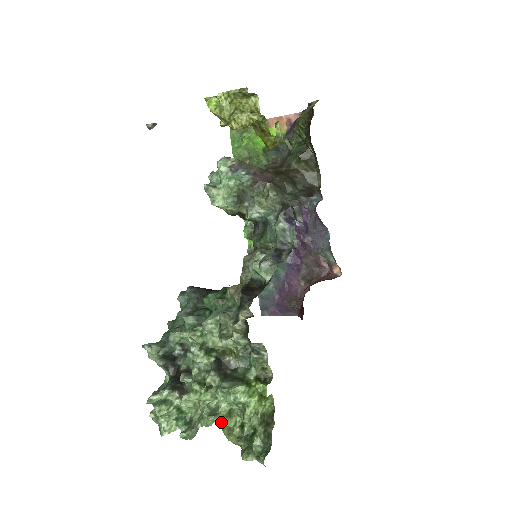
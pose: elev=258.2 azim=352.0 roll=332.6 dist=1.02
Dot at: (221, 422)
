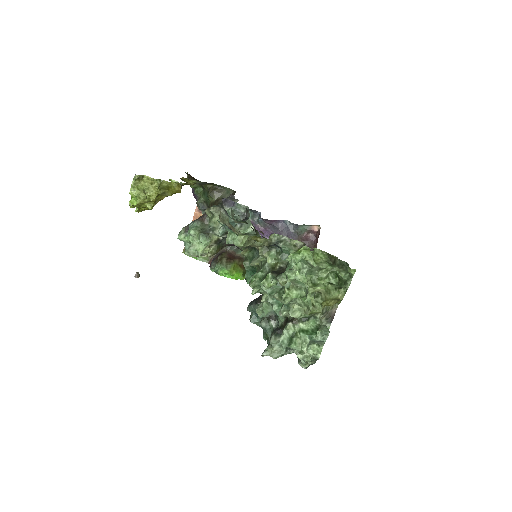
Dot at: (315, 291)
